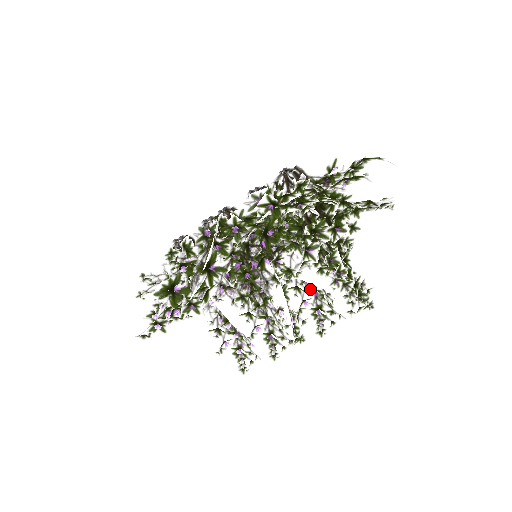
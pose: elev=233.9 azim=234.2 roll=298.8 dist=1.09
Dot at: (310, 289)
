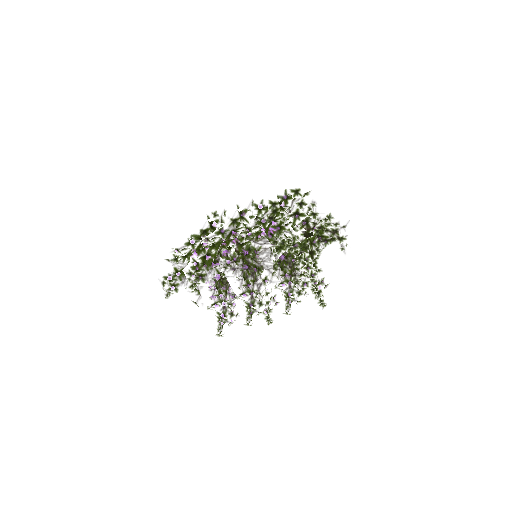
Dot at: (288, 278)
